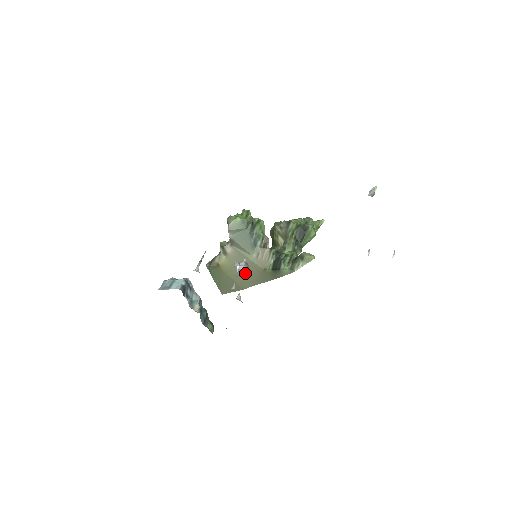
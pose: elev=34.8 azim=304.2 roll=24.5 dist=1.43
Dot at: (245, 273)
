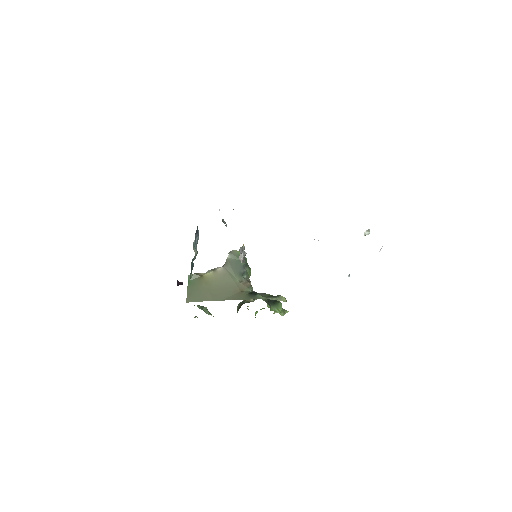
Dot at: (243, 259)
